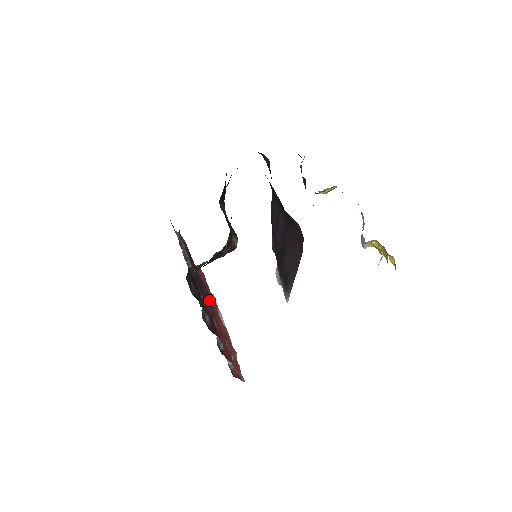
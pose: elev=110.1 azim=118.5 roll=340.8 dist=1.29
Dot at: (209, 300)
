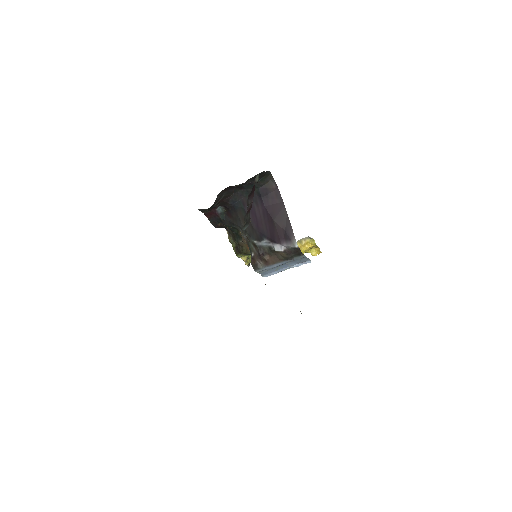
Dot at: occluded
